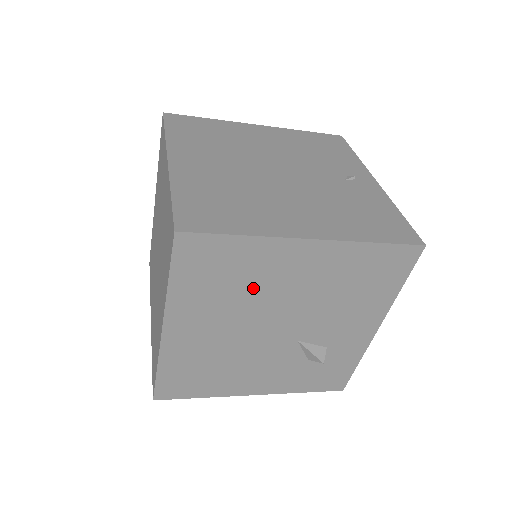
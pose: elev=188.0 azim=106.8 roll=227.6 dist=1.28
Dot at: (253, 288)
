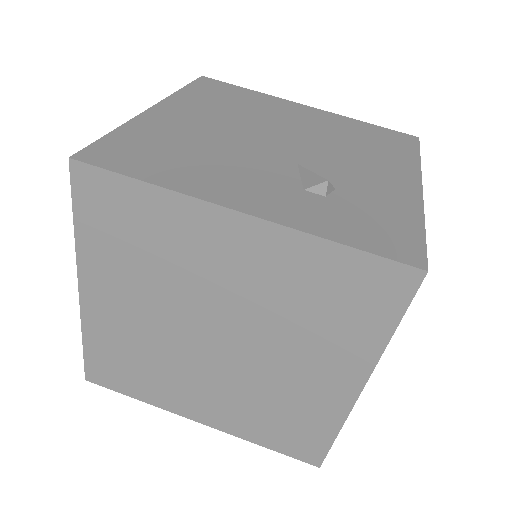
Dot at: occluded
